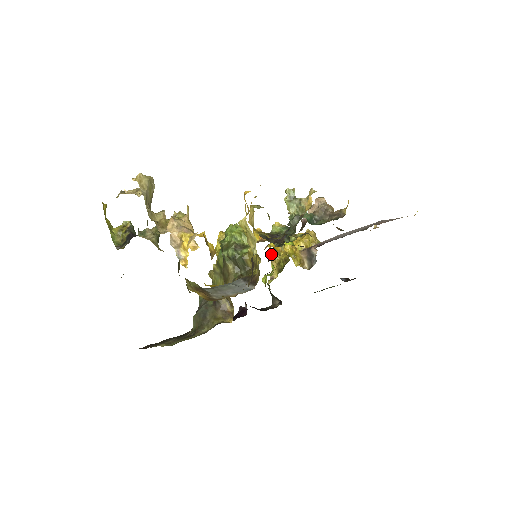
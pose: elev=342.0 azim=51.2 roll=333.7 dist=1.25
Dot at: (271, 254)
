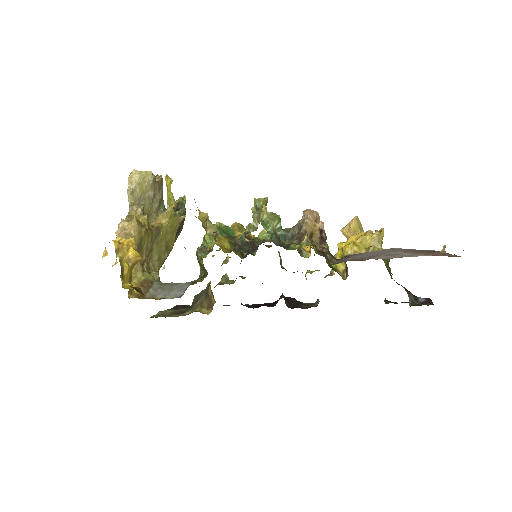
Dot at: occluded
